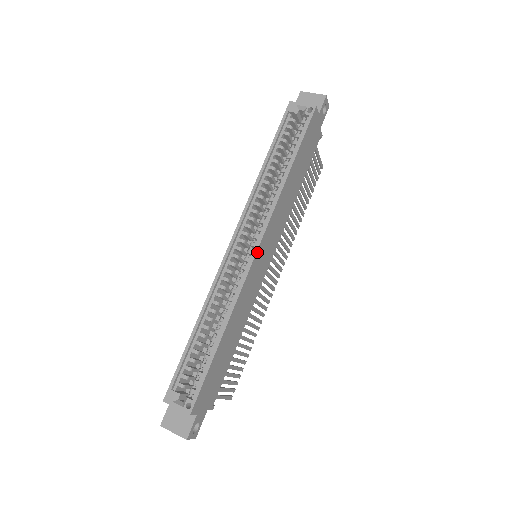
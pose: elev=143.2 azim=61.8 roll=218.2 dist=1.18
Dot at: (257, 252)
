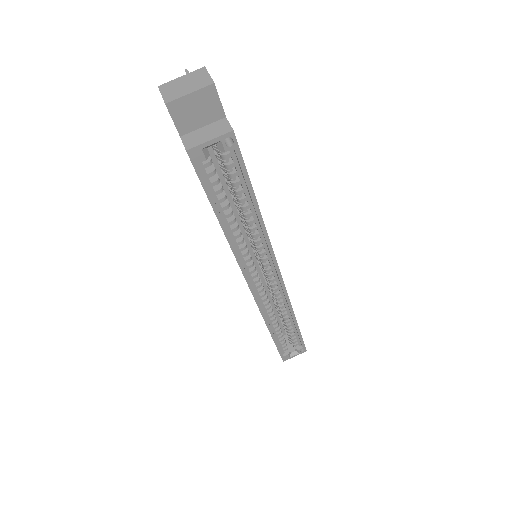
Dot at: (281, 277)
